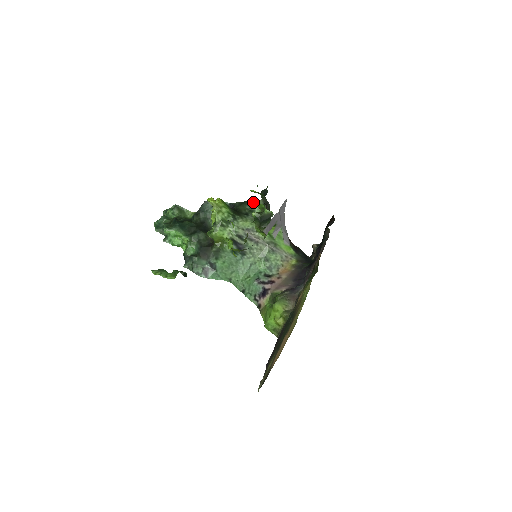
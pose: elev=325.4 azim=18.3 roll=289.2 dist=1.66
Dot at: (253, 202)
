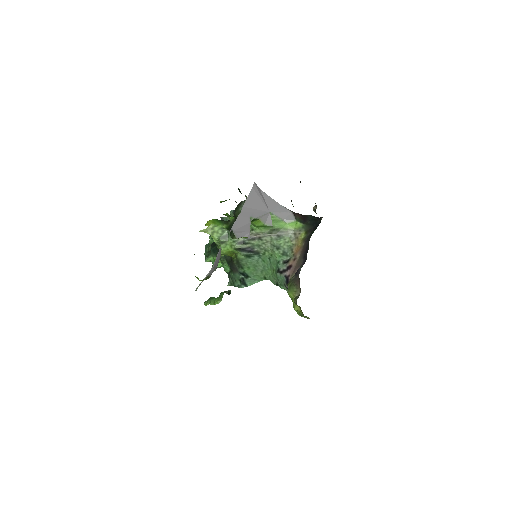
Dot at: (243, 201)
